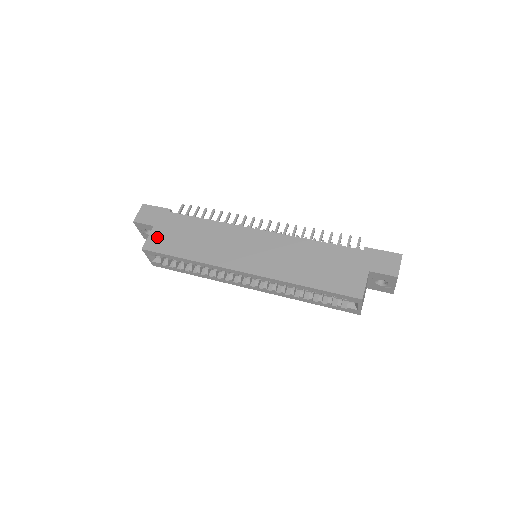
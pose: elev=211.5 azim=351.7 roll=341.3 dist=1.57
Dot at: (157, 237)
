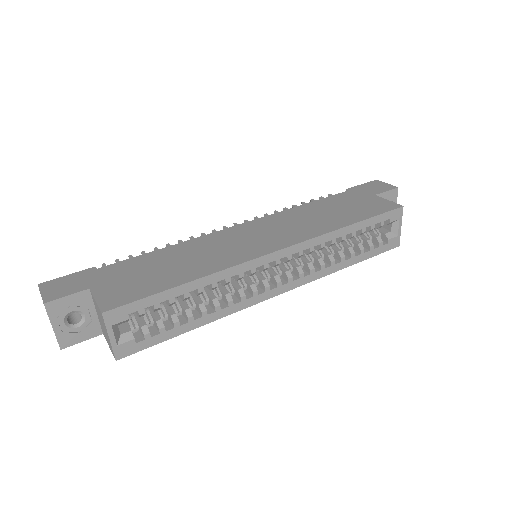
Dot at: (112, 292)
